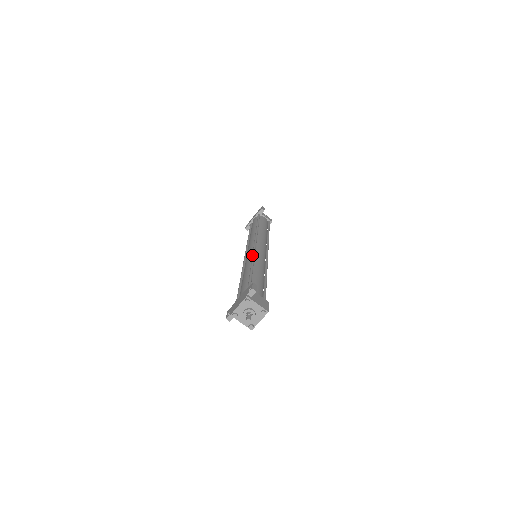
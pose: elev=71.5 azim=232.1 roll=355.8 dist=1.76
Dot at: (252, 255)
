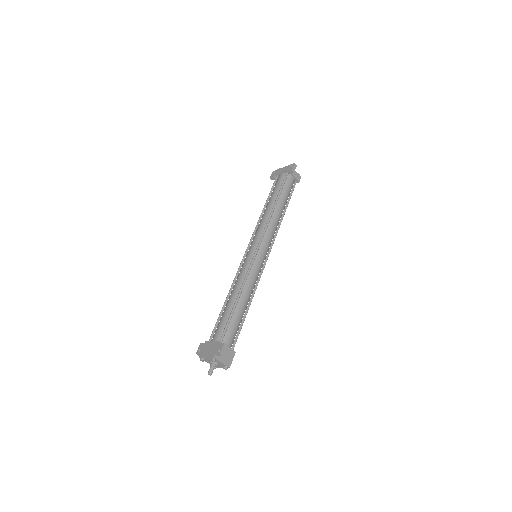
Dot at: (247, 272)
